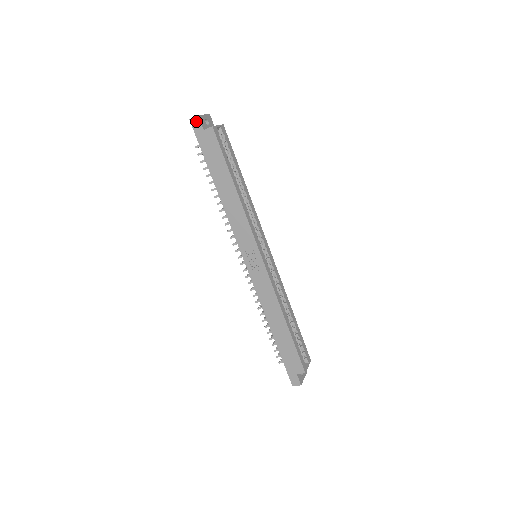
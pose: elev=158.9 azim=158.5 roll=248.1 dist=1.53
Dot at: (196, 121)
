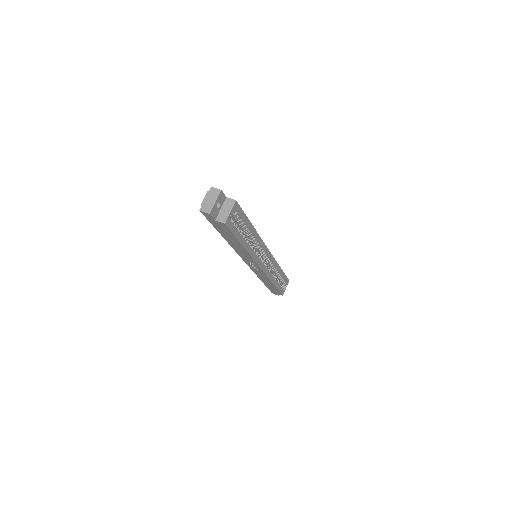
Dot at: (207, 214)
